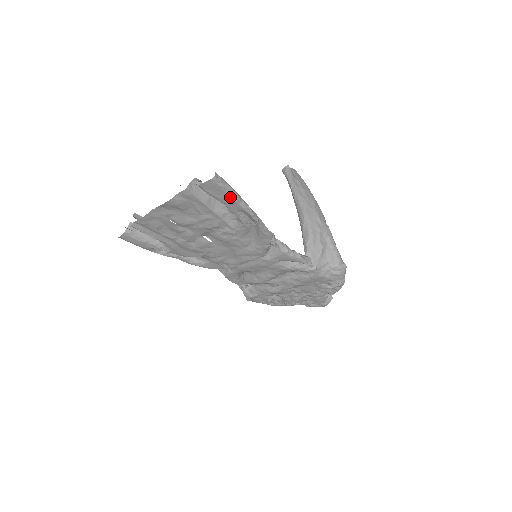
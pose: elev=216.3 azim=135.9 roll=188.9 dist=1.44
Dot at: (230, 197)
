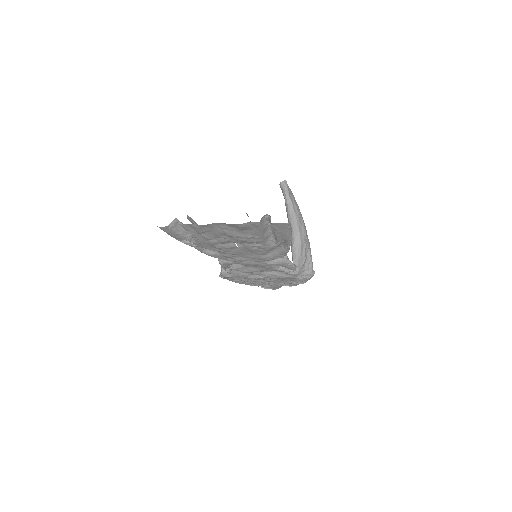
Dot at: (287, 233)
